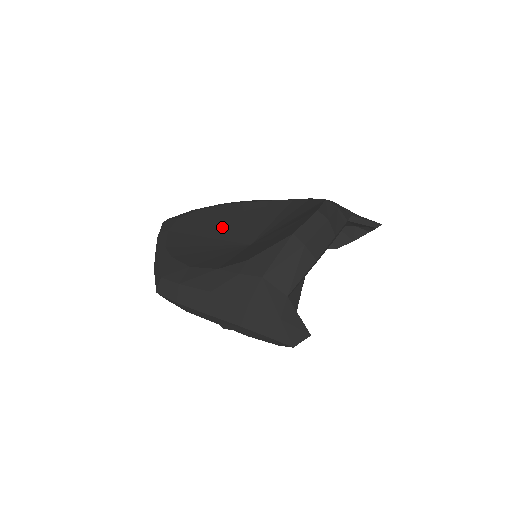
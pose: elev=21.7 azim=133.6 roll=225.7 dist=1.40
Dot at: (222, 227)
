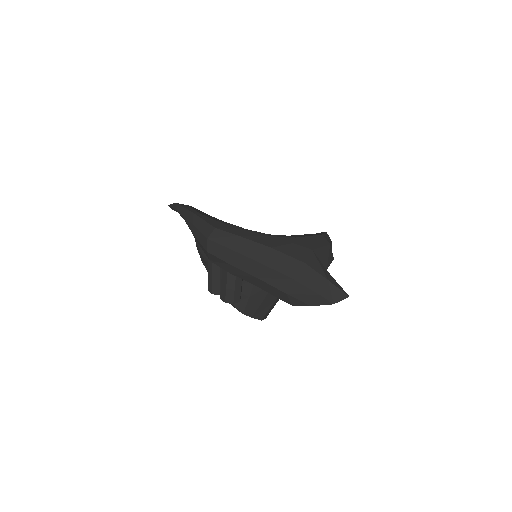
Dot at: occluded
